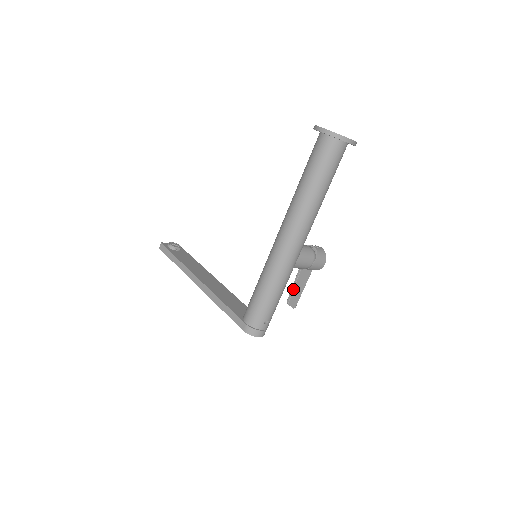
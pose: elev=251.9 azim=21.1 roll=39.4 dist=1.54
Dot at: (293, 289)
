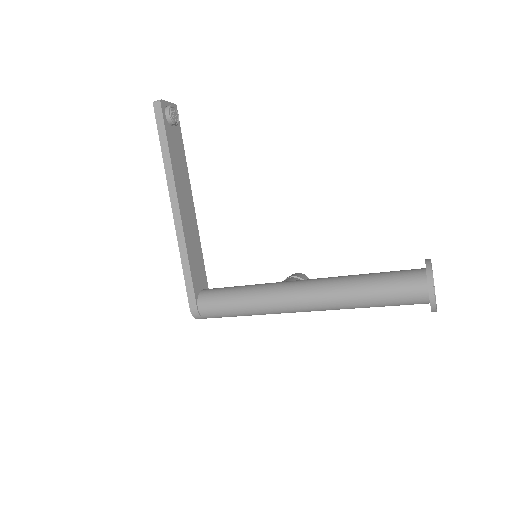
Dot at: occluded
